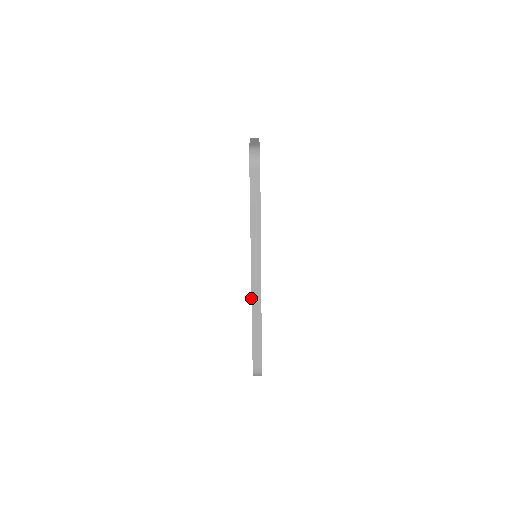
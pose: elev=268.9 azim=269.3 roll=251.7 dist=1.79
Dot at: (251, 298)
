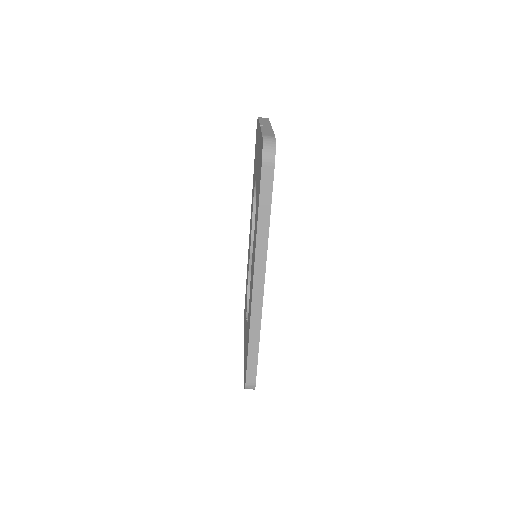
Dot at: occluded
